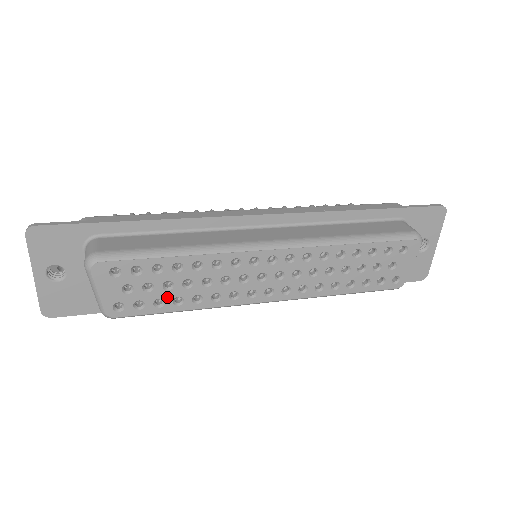
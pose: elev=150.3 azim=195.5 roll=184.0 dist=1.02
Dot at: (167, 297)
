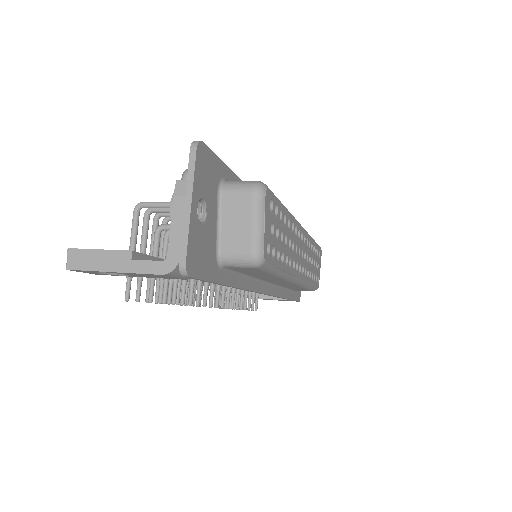
Dot at: (280, 250)
